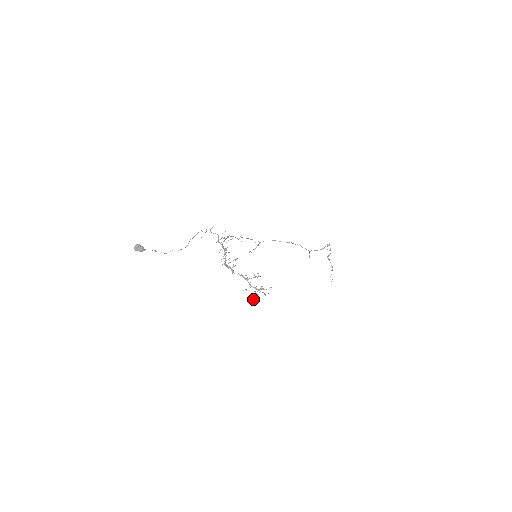
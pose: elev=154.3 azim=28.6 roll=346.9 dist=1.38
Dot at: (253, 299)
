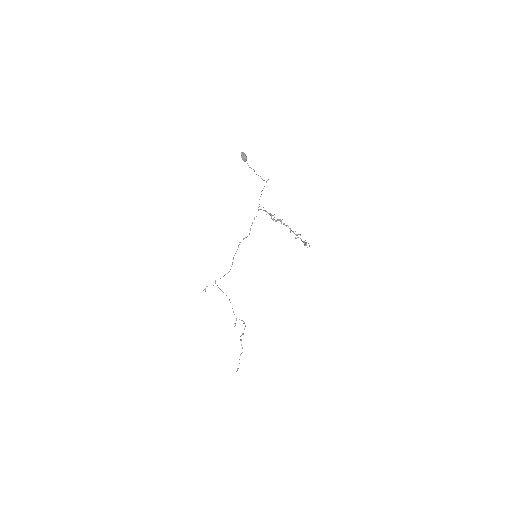
Dot at: (305, 245)
